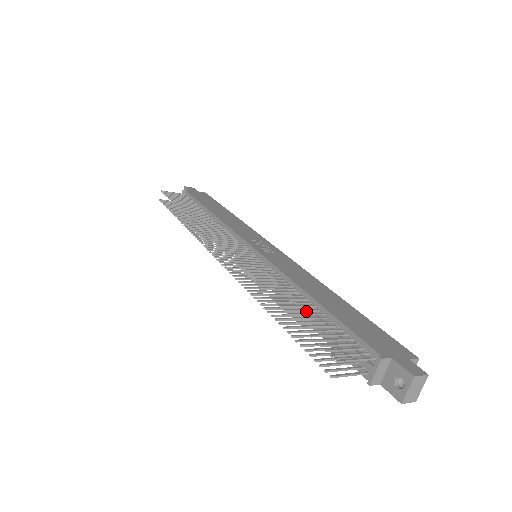
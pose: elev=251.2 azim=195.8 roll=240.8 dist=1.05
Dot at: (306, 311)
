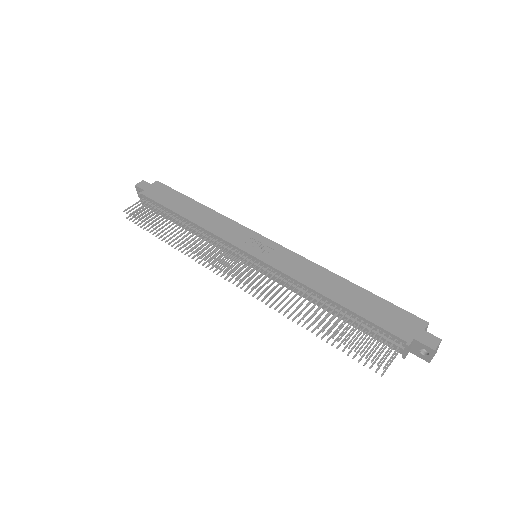
Dot at: occluded
